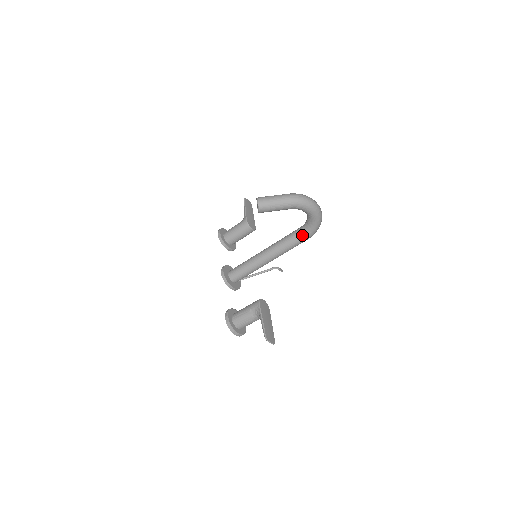
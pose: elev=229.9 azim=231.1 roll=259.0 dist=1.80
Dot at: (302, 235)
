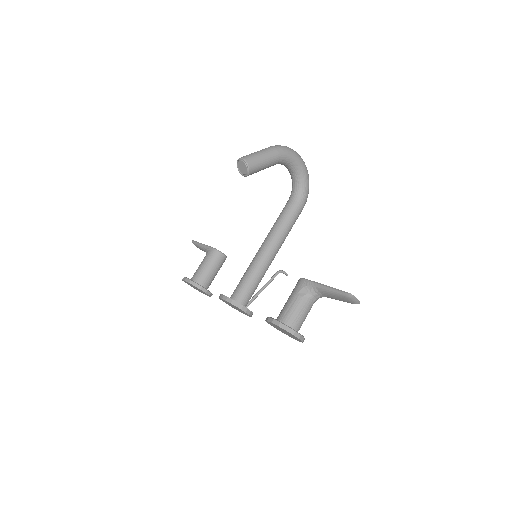
Dot at: (297, 203)
